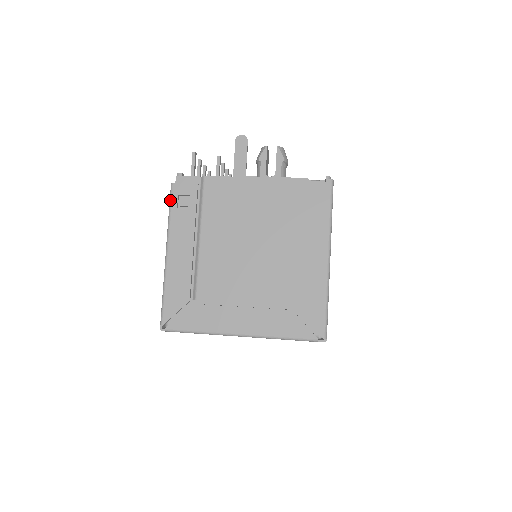
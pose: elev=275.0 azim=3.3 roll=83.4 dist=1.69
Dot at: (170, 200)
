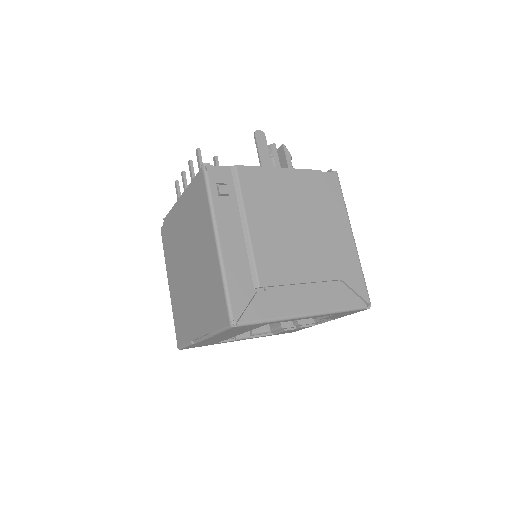
Dot at: (208, 188)
